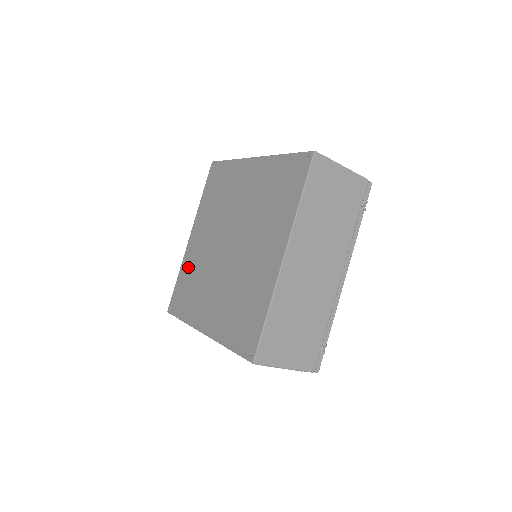
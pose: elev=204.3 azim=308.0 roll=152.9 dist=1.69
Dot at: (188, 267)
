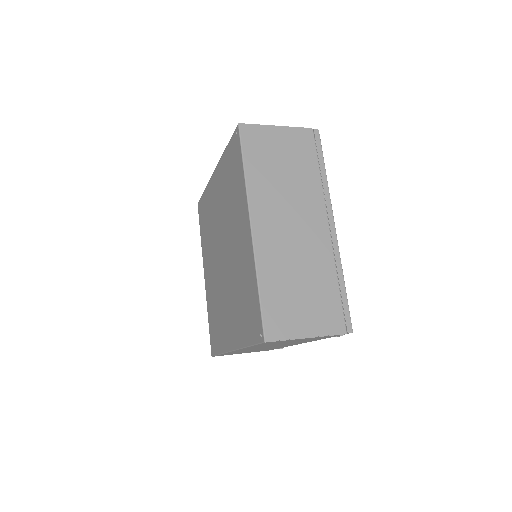
Dot at: (208, 202)
